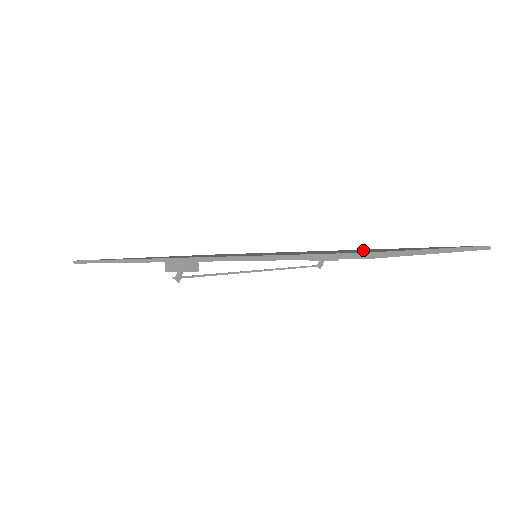
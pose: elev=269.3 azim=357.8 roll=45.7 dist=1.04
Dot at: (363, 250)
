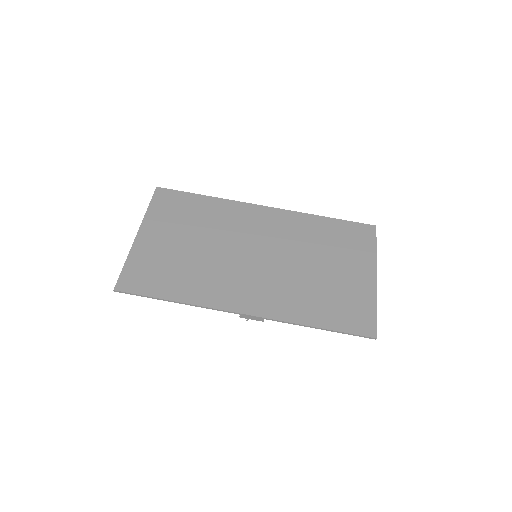
Dot at: (329, 260)
